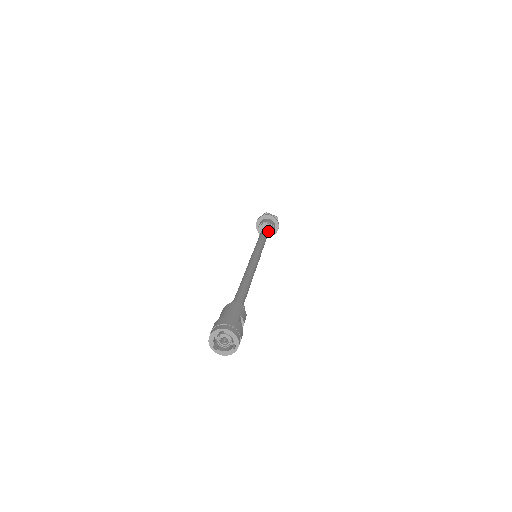
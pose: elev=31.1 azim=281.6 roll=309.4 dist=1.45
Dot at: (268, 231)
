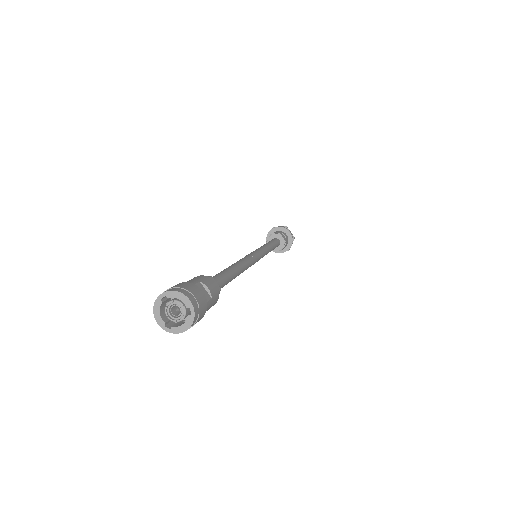
Dot at: (277, 240)
